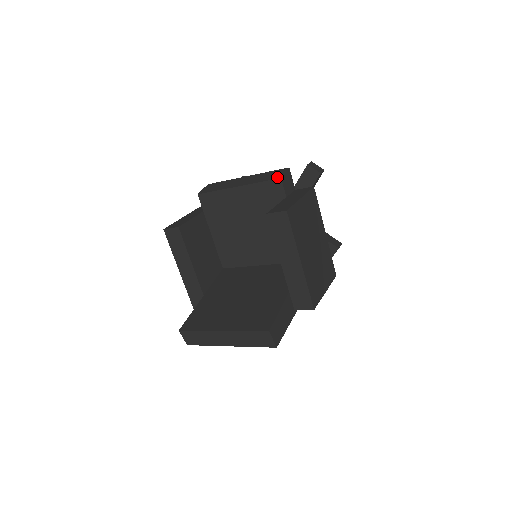
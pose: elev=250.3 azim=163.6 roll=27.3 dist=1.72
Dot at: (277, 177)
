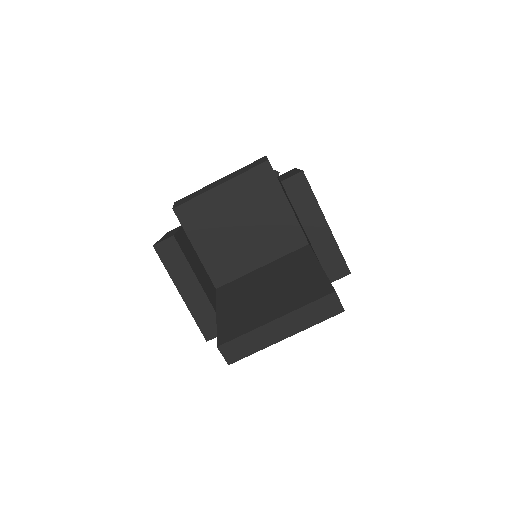
Dot at: (263, 161)
